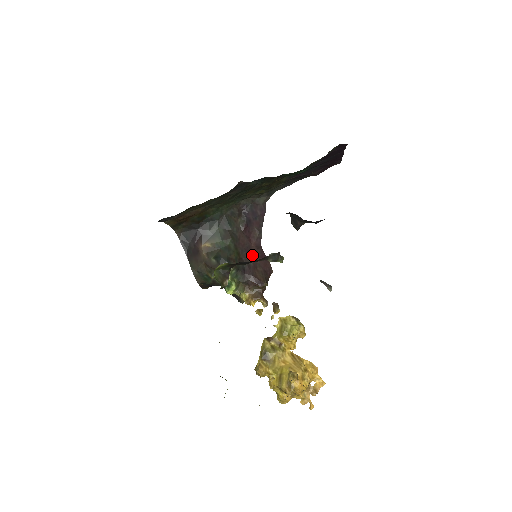
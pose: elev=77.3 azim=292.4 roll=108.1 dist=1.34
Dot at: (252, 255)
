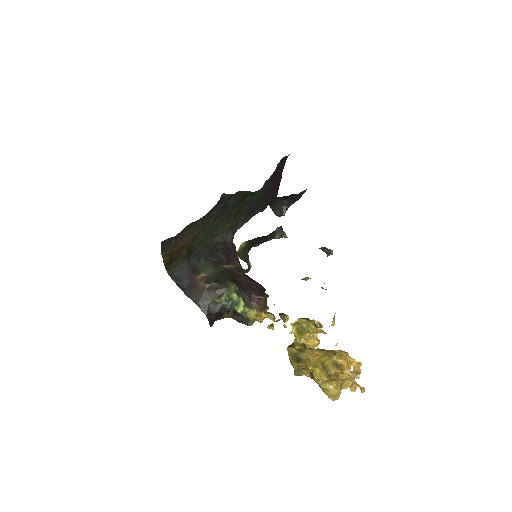
Dot at: (243, 279)
